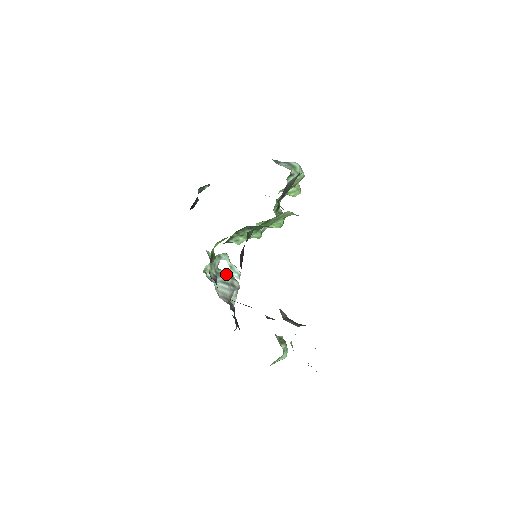
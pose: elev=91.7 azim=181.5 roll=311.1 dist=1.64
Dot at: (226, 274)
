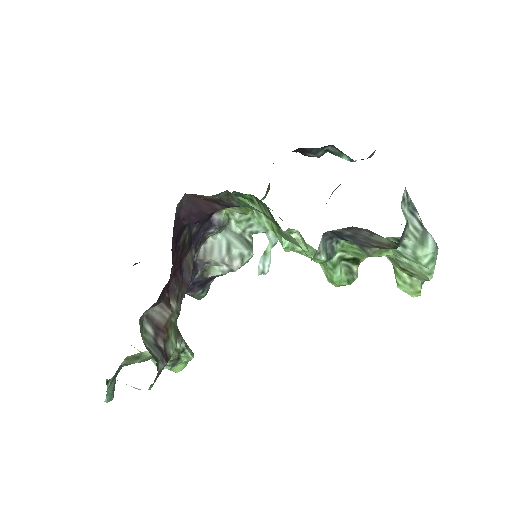
Dot at: (245, 246)
